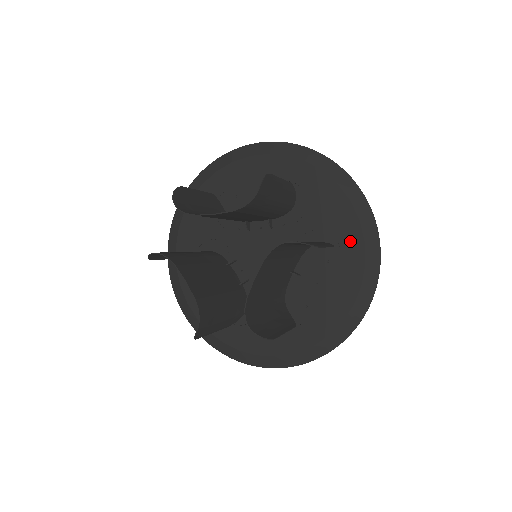
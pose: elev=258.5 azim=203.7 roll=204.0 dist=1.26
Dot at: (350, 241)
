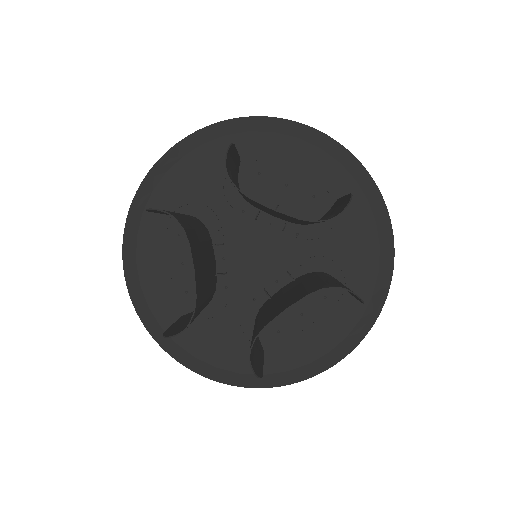
Dot at: (358, 288)
